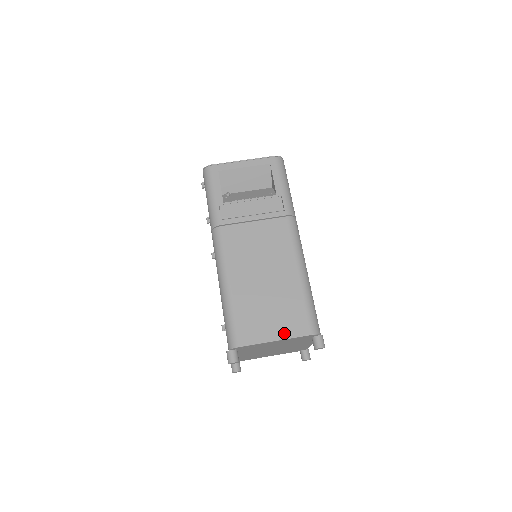
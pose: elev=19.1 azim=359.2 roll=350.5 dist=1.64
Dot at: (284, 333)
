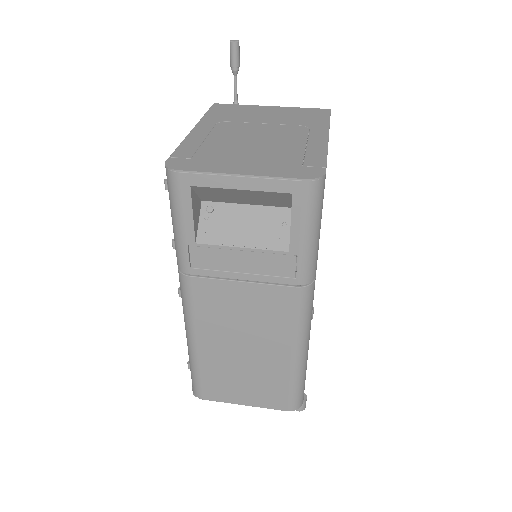
Dot at: (256, 403)
